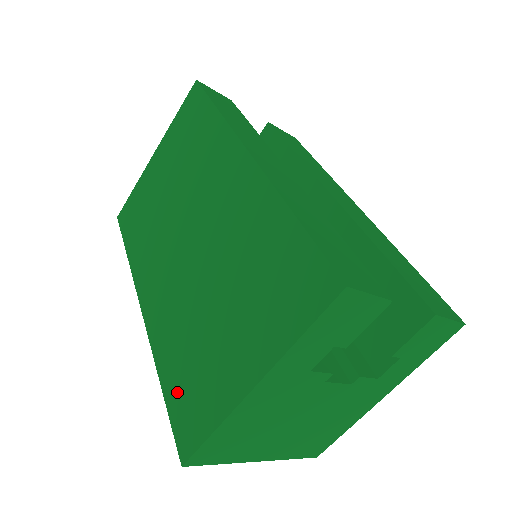
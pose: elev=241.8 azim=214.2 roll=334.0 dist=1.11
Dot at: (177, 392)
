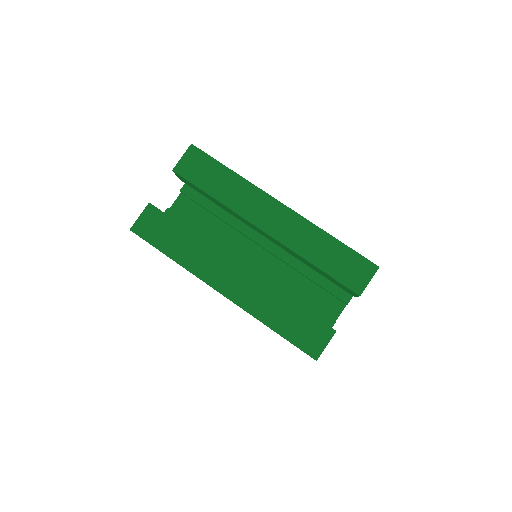
Dot at: occluded
